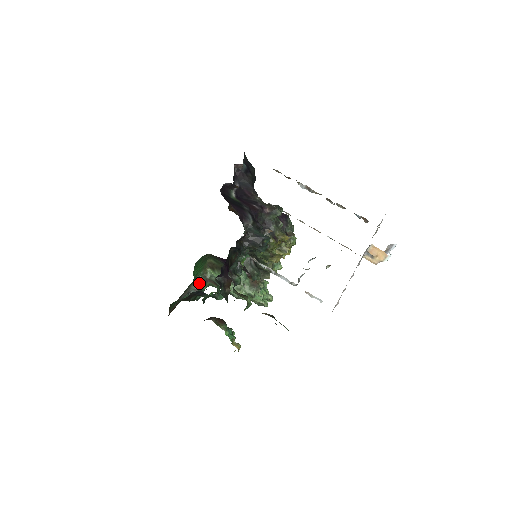
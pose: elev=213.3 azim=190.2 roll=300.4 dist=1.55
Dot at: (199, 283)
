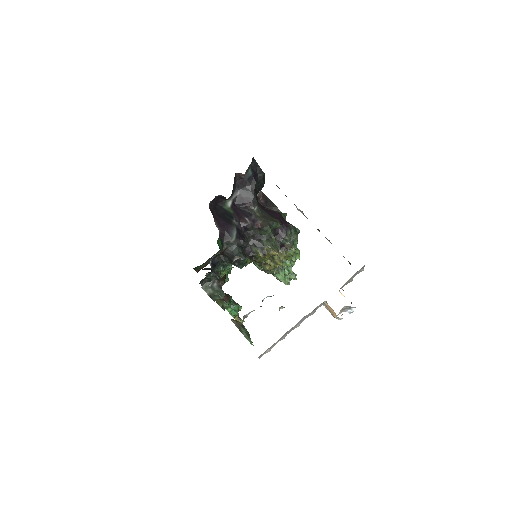
Dot at: occluded
